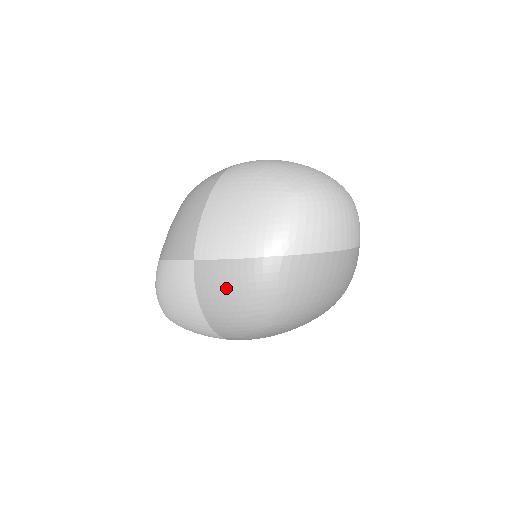
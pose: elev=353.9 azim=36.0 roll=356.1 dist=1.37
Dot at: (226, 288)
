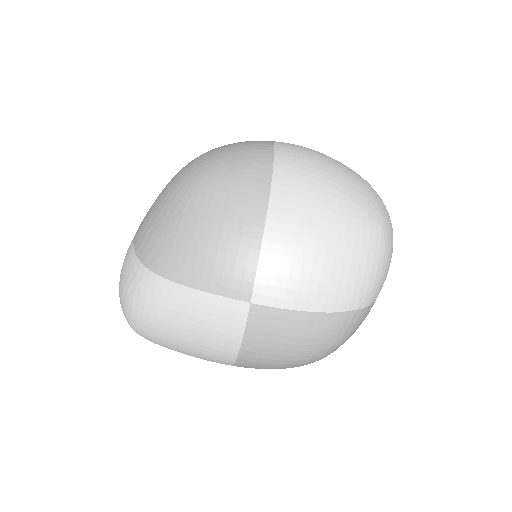
Dot at: (293, 341)
